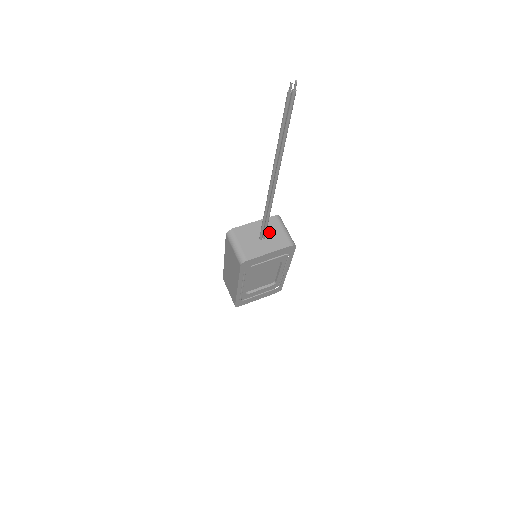
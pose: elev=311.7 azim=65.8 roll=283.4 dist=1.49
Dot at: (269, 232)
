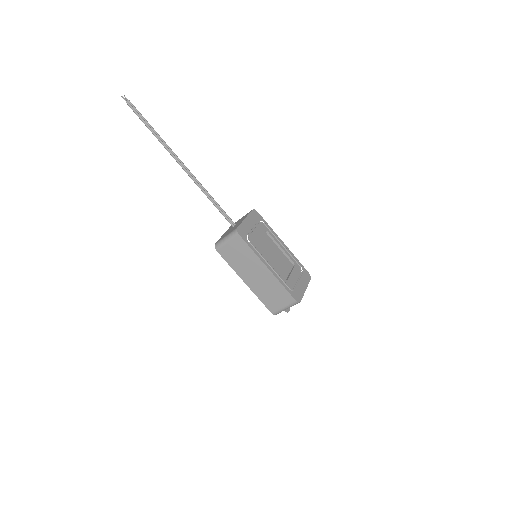
Dot at: occluded
